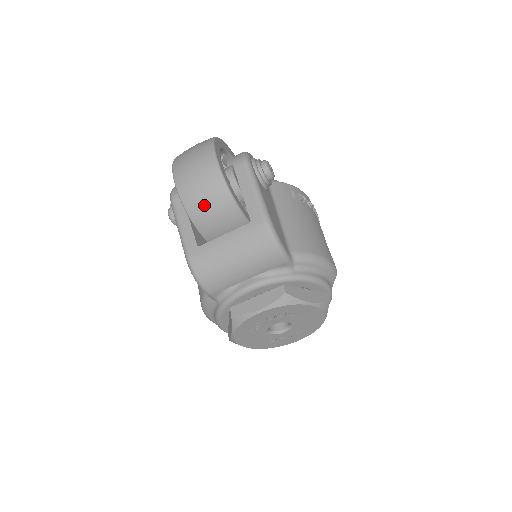
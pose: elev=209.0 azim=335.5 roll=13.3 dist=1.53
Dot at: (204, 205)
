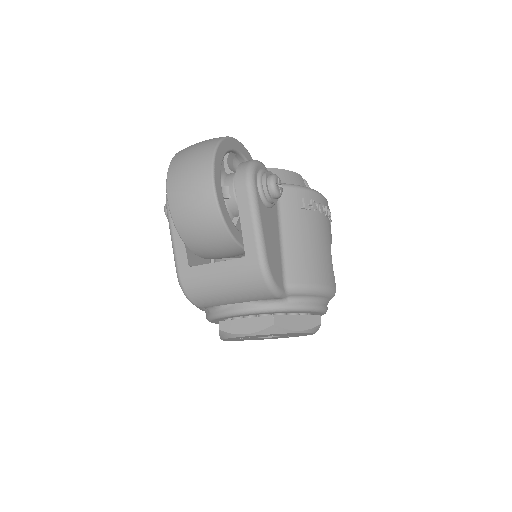
Dot at: (197, 232)
